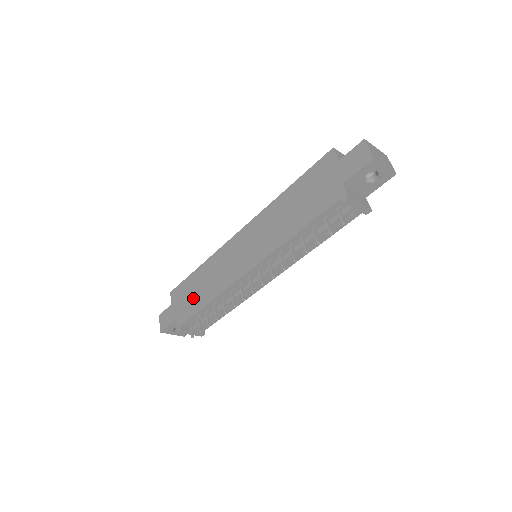
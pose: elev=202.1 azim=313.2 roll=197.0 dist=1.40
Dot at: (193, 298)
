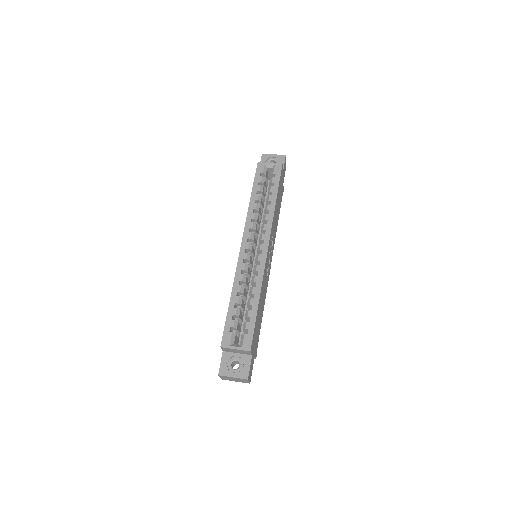
Dot at: occluded
